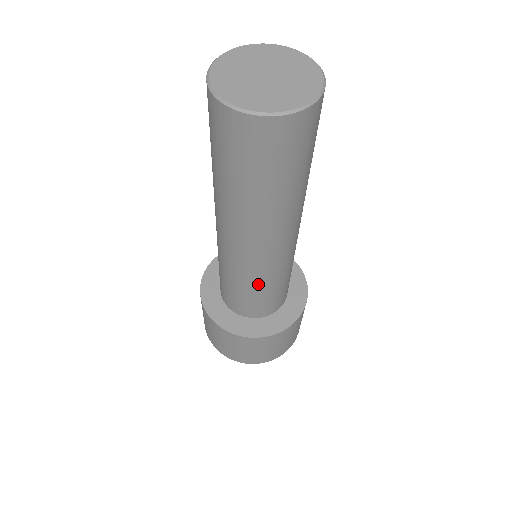
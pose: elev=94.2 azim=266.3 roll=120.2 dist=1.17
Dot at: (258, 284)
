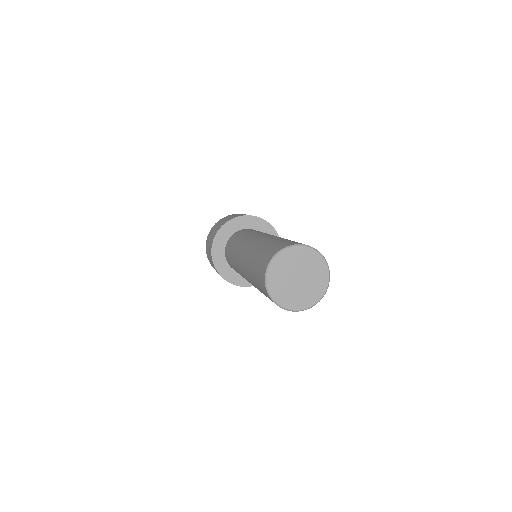
Dot at: occluded
